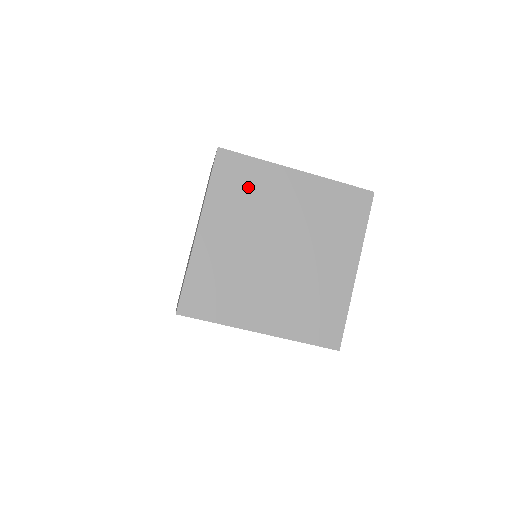
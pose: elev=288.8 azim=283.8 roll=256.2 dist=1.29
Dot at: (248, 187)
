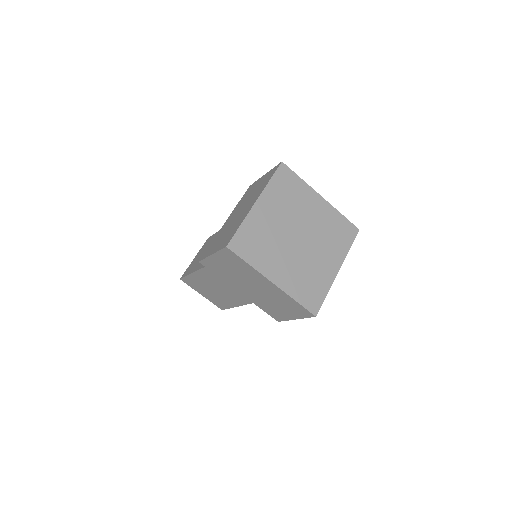
Dot at: (292, 192)
